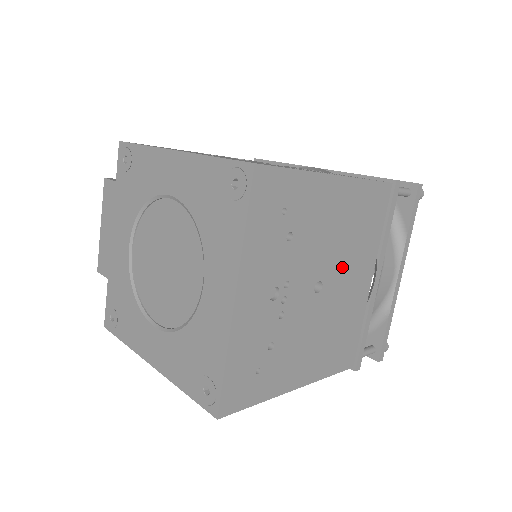
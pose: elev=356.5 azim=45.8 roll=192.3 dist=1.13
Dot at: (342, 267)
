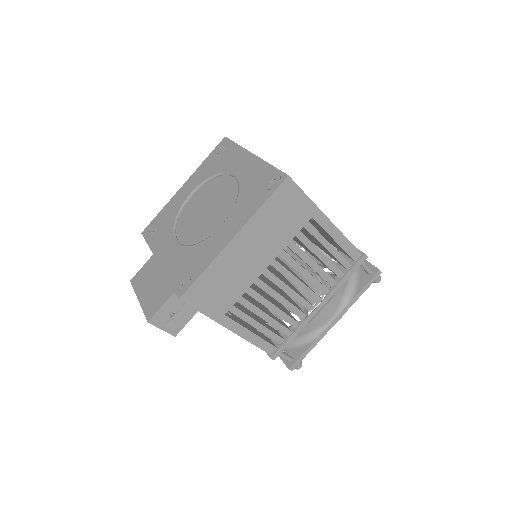
Dot at: occluded
